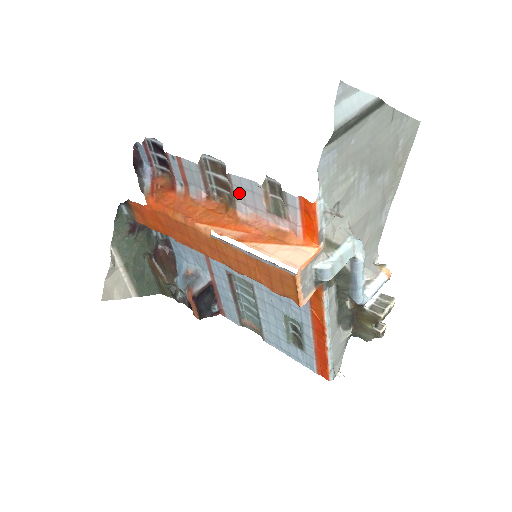
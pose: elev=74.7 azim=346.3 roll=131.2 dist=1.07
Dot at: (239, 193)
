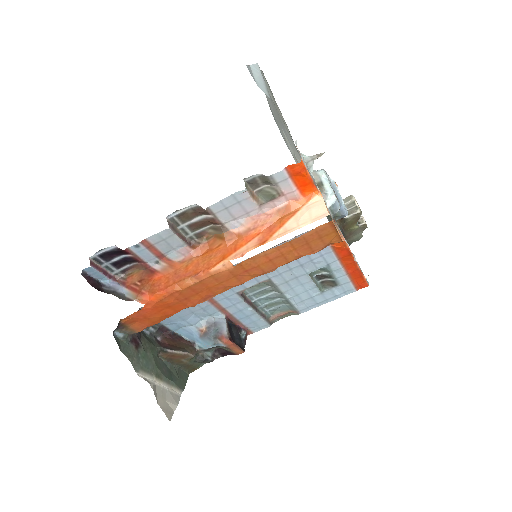
Dot at: (225, 215)
